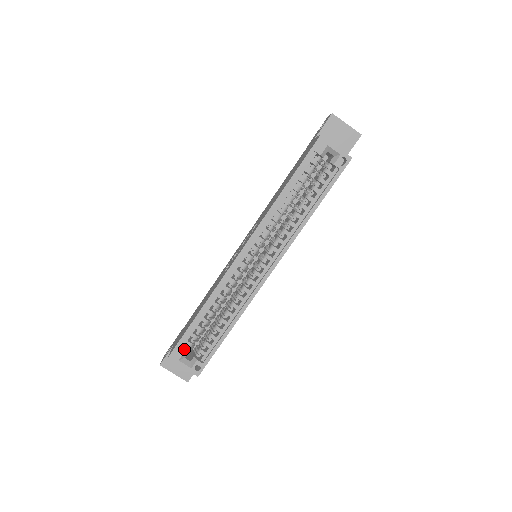
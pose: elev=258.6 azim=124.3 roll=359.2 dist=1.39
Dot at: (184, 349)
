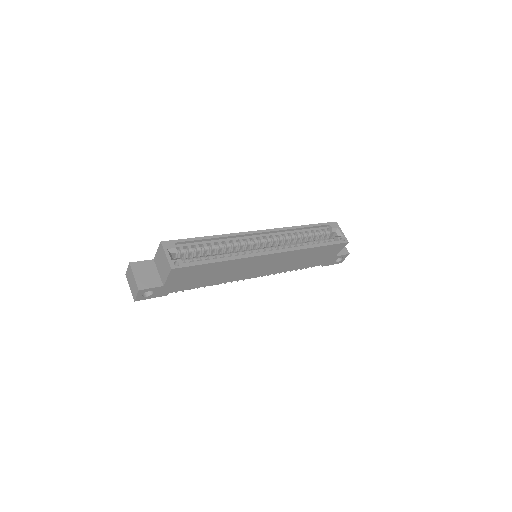
Dot at: (175, 249)
